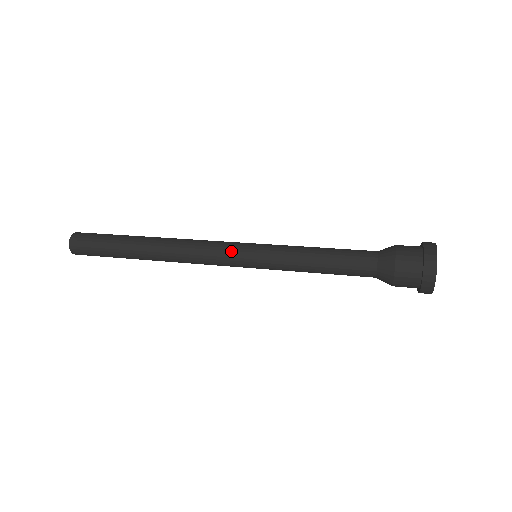
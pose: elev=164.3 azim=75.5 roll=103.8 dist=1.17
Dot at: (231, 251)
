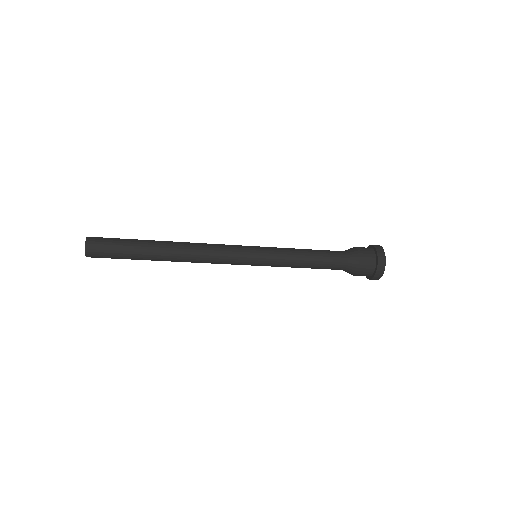
Dot at: (240, 248)
